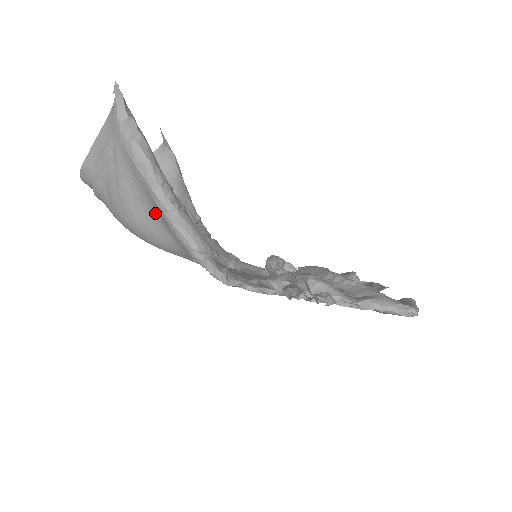
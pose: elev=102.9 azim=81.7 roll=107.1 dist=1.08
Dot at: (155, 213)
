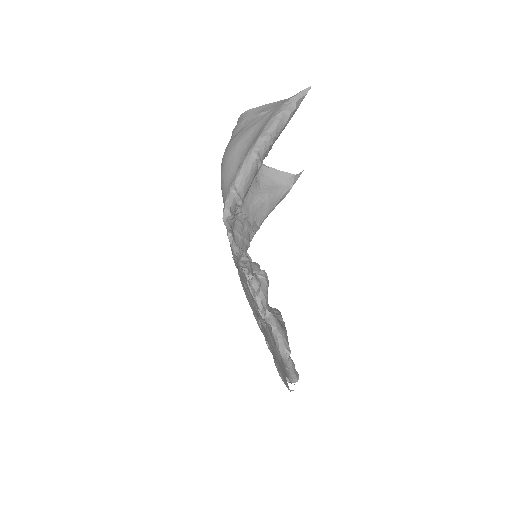
Dot at: (244, 156)
